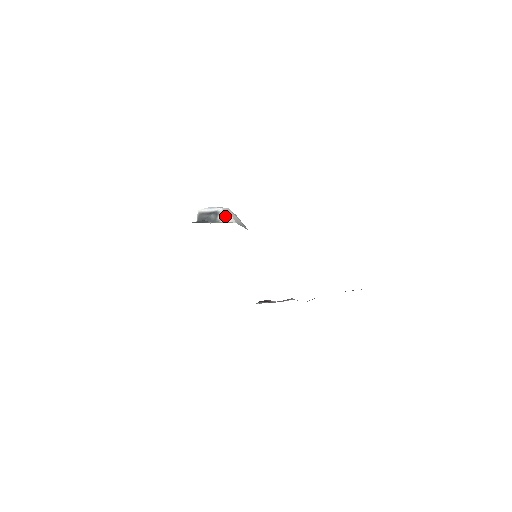
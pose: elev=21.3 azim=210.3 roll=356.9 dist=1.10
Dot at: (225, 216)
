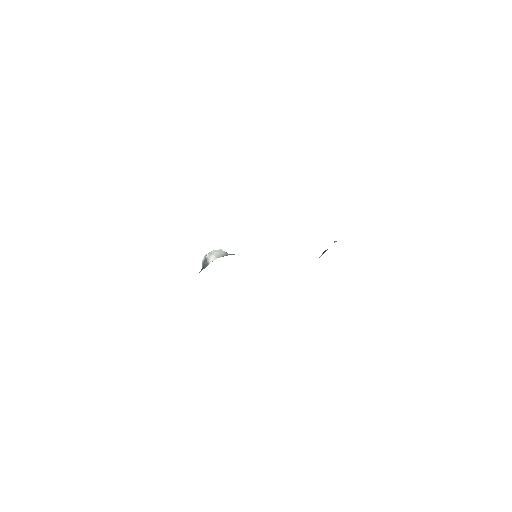
Dot at: (210, 259)
